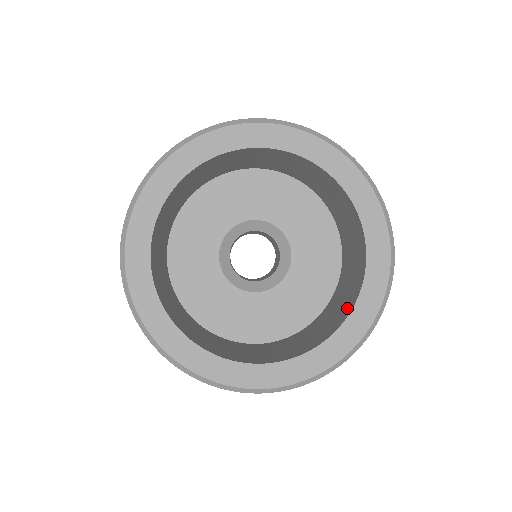
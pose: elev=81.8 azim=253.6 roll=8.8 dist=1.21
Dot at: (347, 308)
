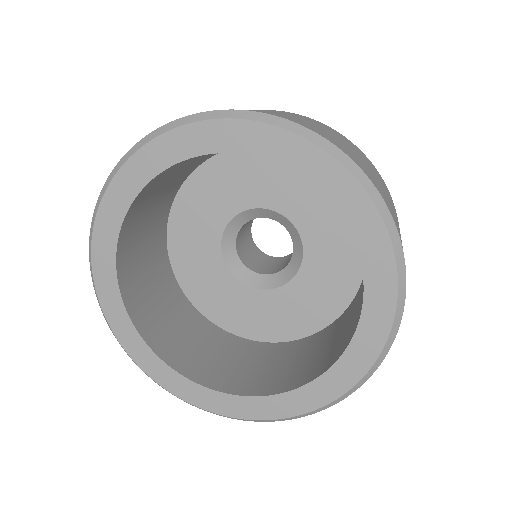
Dot at: occluded
